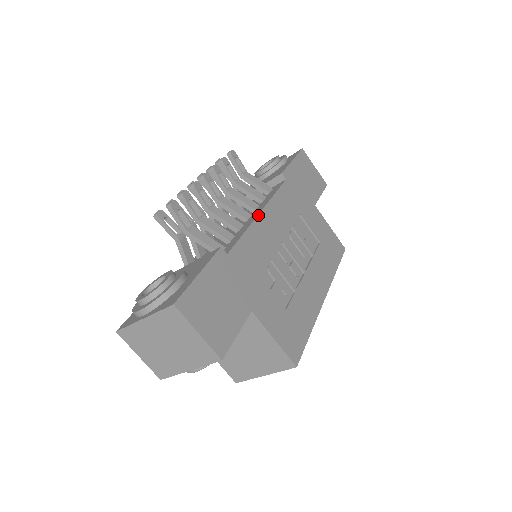
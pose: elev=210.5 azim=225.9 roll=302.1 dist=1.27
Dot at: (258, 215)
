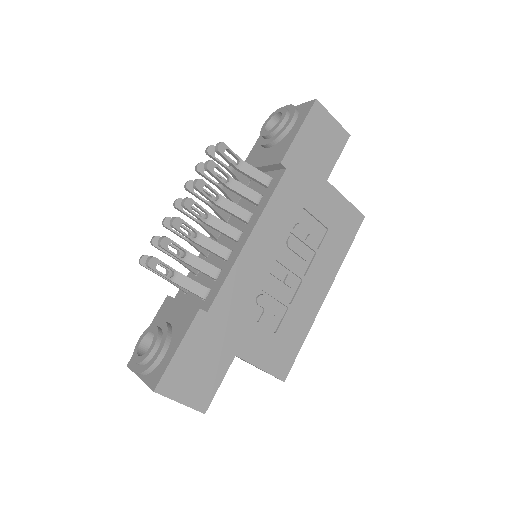
Dot at: (245, 244)
